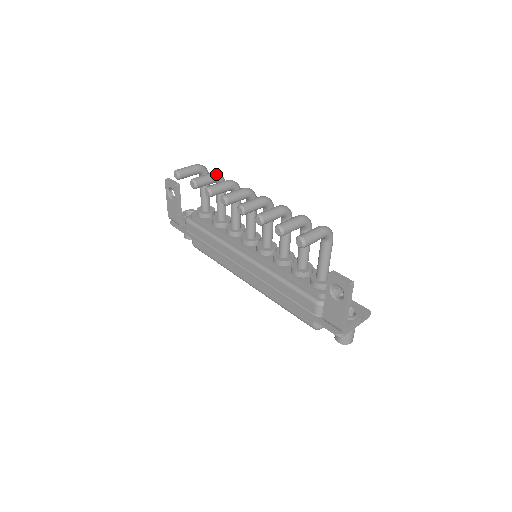
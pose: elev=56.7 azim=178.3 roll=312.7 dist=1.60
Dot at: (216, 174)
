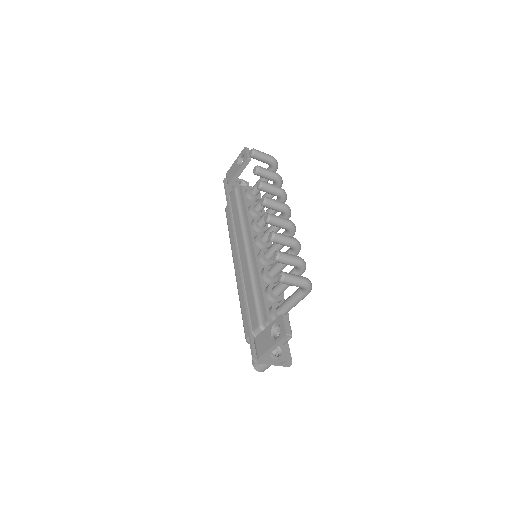
Dot at: (278, 176)
